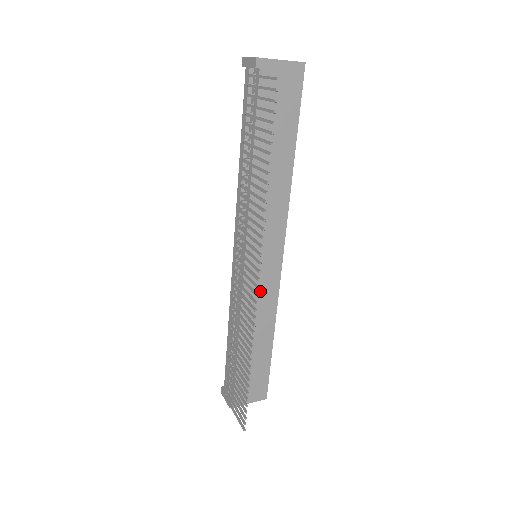
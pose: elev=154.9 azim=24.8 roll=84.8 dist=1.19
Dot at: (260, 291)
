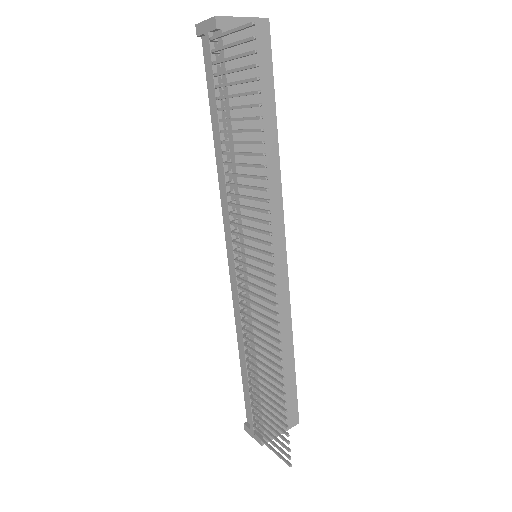
Dot at: (269, 296)
